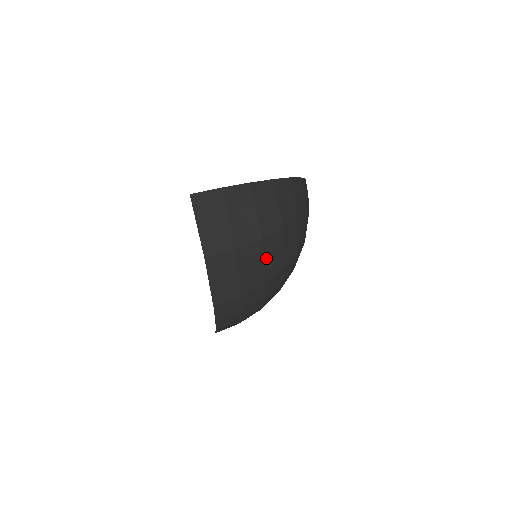
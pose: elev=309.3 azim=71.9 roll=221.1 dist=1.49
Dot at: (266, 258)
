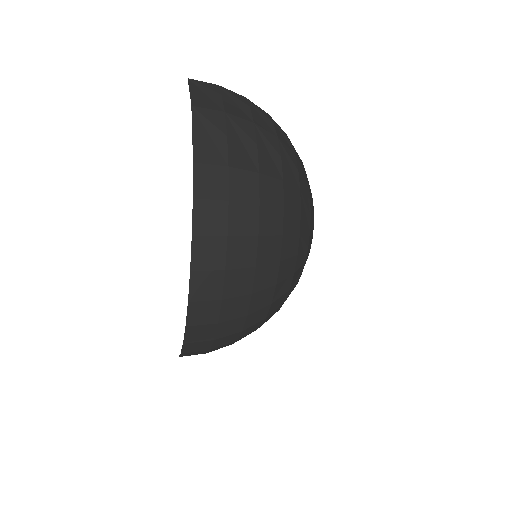
Dot at: (259, 147)
